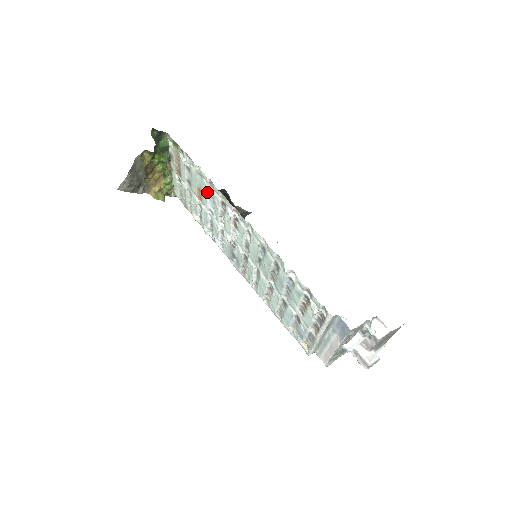
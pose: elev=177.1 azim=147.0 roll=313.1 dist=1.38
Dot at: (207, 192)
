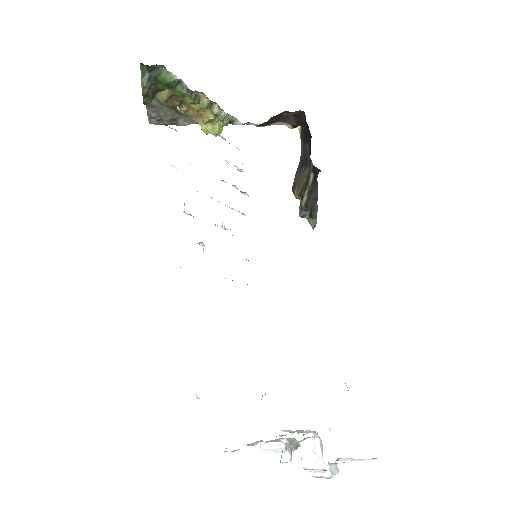
Dot at: occluded
